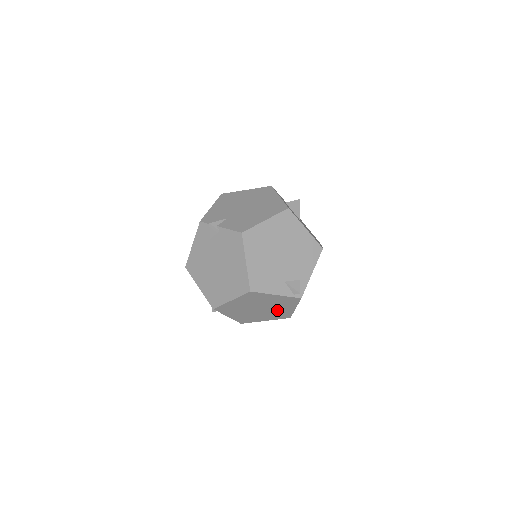
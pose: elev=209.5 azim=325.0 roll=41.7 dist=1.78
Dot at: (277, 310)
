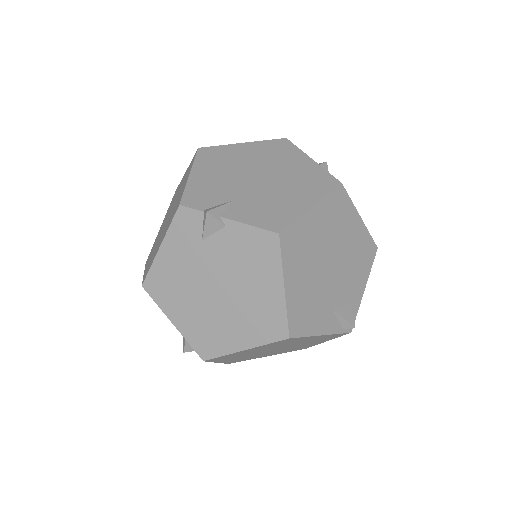
Dot at: (299, 346)
